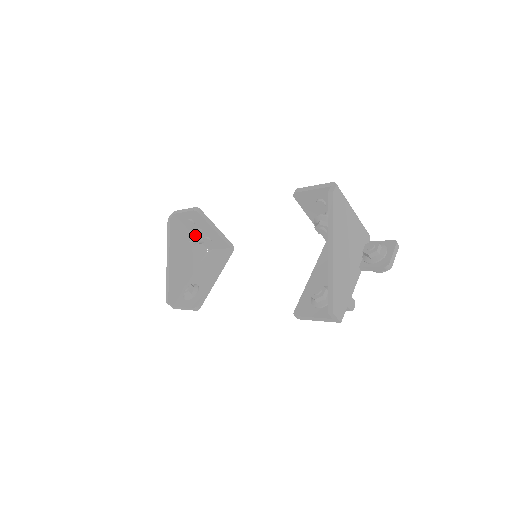
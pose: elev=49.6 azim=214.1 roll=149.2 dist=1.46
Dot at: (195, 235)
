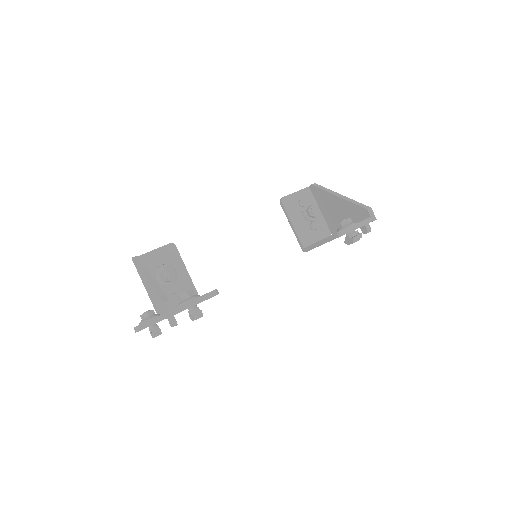
Dot at: (170, 268)
